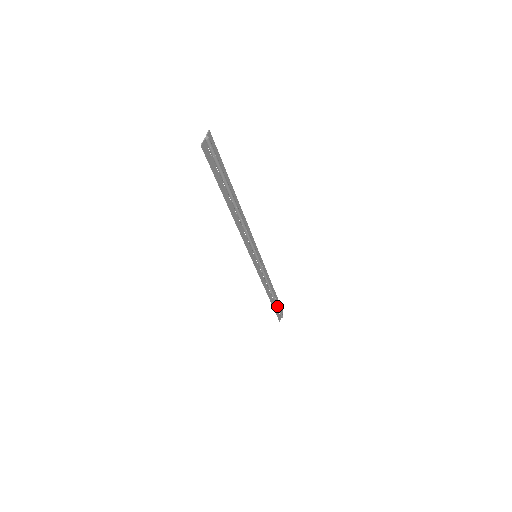
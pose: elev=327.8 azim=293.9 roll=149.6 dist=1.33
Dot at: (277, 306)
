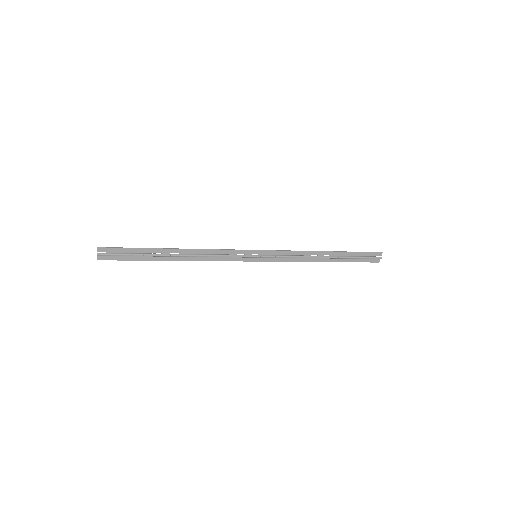
Dot at: (353, 258)
